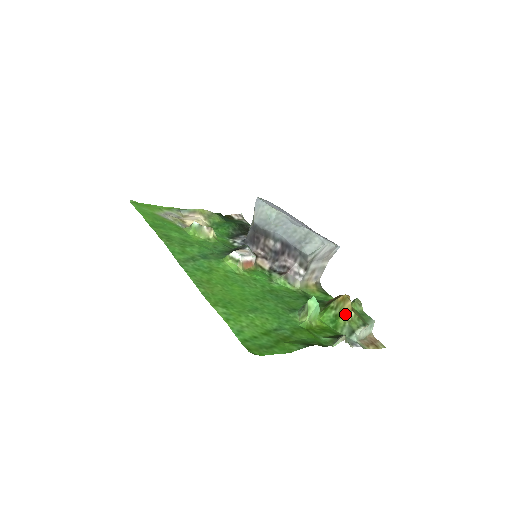
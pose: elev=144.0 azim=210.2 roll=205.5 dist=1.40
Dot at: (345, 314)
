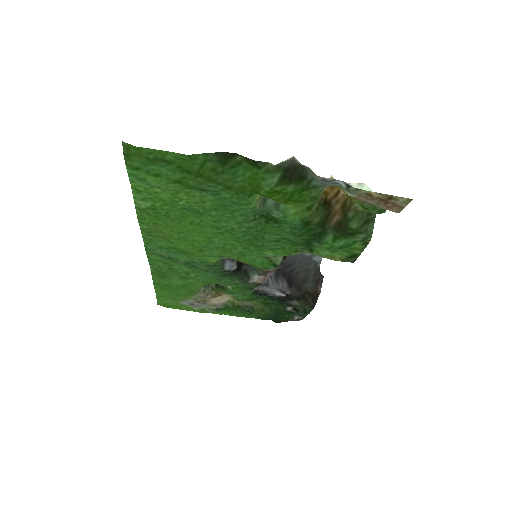
Dot at: occluded
